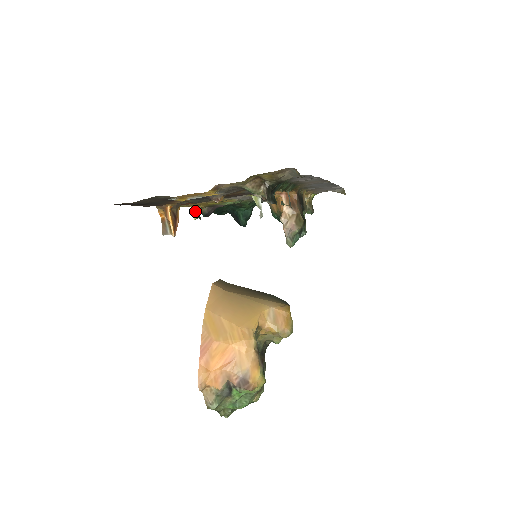
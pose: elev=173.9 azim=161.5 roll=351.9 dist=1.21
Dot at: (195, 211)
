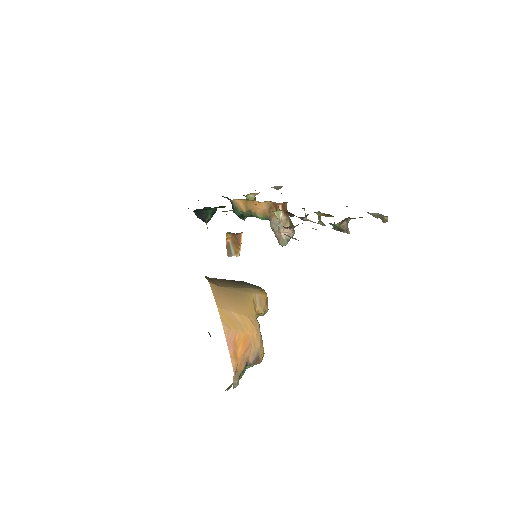
Dot at: (206, 221)
